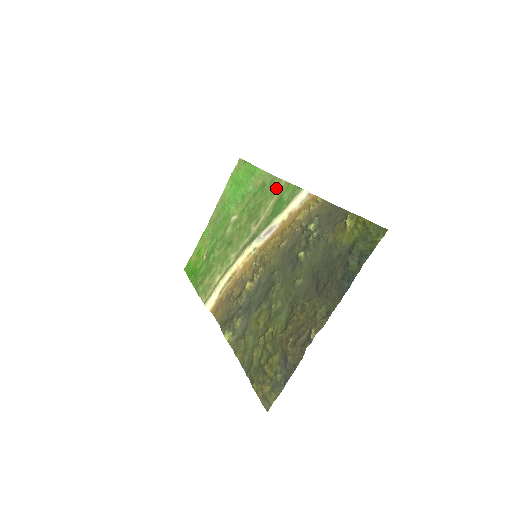
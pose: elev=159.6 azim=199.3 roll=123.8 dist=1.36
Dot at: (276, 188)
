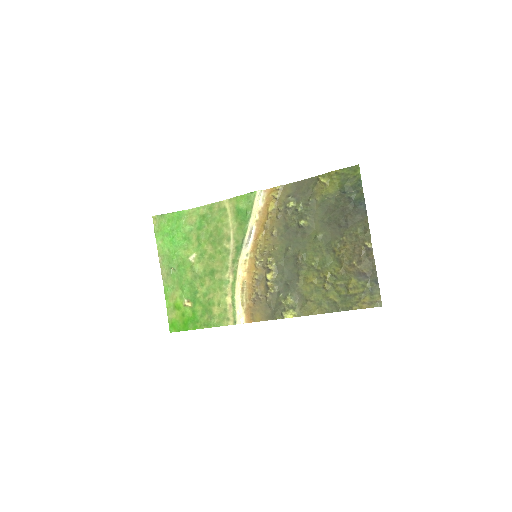
Dot at: (222, 209)
